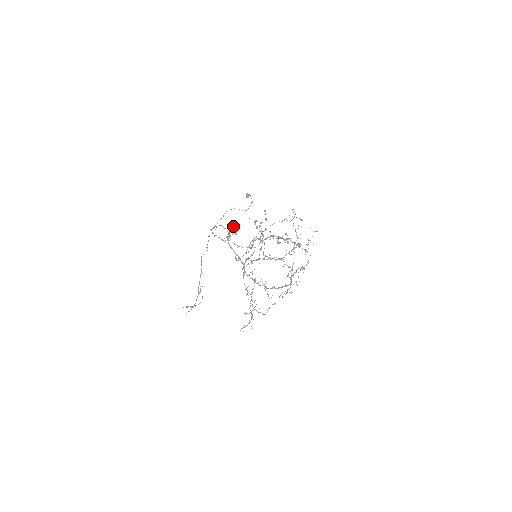
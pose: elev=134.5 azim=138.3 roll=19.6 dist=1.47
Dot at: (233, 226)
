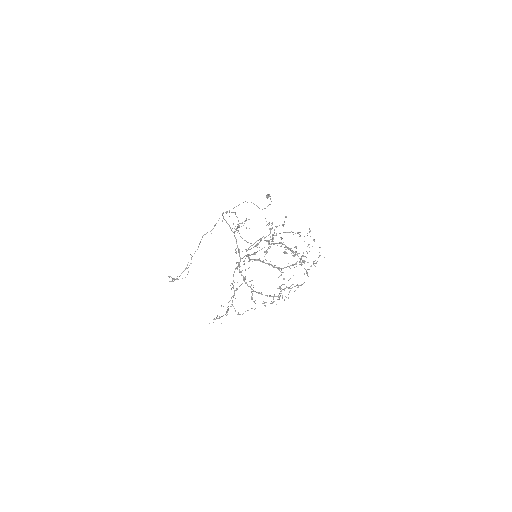
Dot at: (246, 218)
